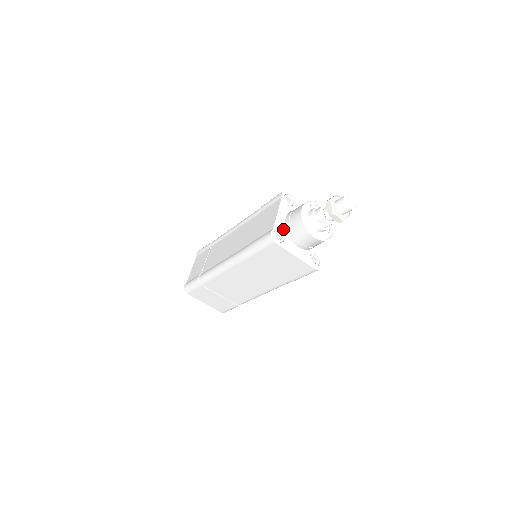
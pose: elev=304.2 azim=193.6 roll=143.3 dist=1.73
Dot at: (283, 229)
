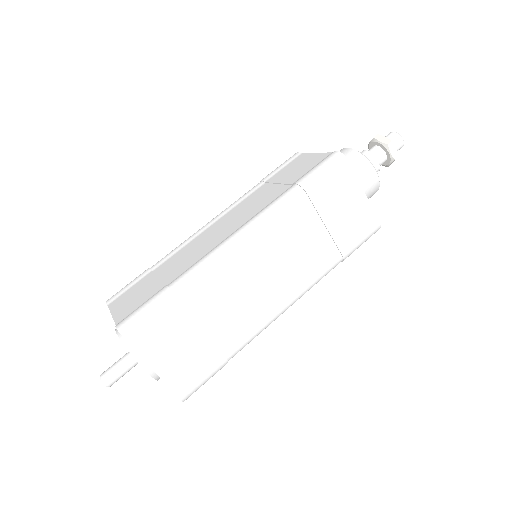
Dot at: occluded
